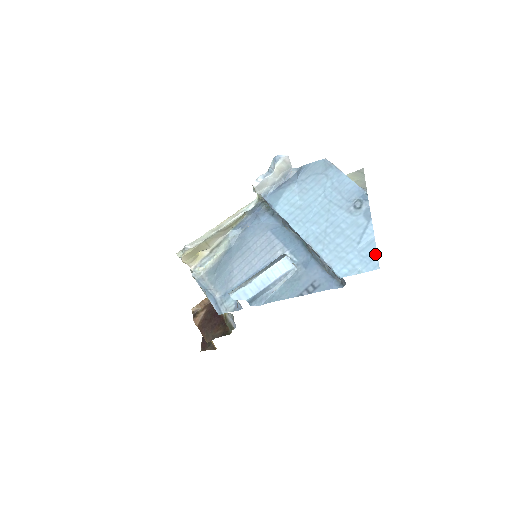
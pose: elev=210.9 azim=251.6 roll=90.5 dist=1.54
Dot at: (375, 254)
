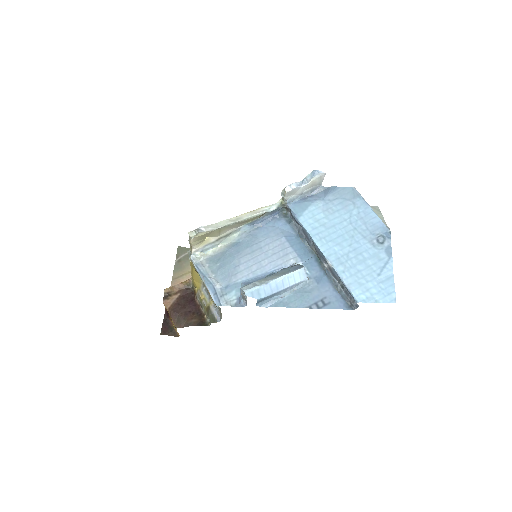
Dot at: (393, 289)
